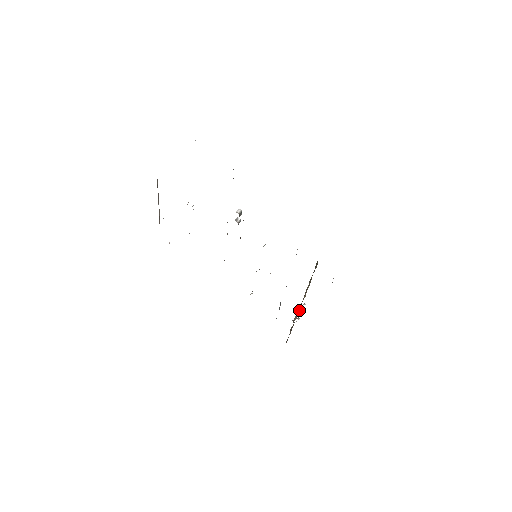
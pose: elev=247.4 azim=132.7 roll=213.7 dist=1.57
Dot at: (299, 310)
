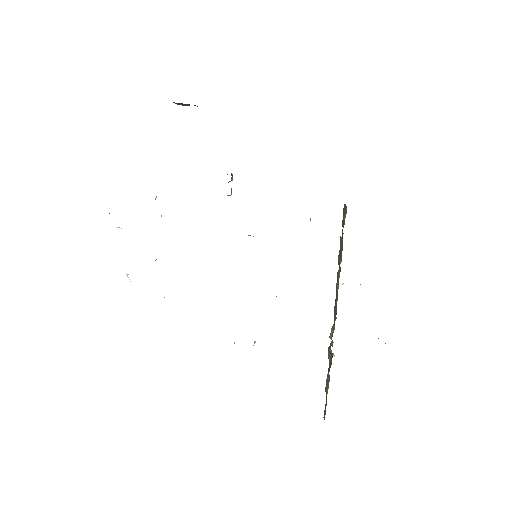
Dot at: (335, 316)
